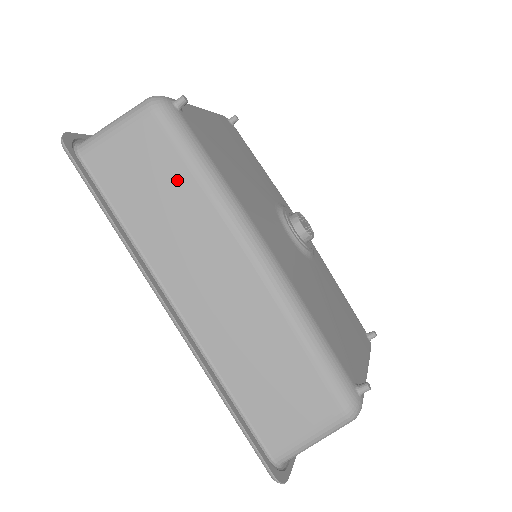
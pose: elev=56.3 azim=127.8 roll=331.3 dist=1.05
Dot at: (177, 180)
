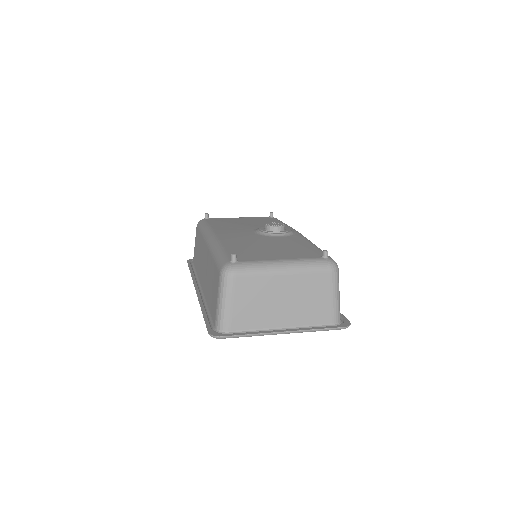
Dot at: (199, 240)
